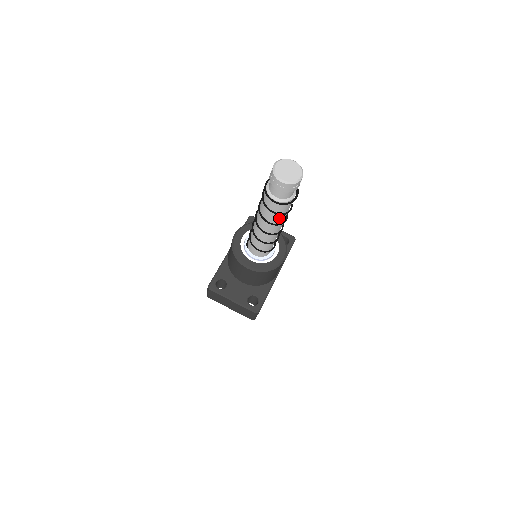
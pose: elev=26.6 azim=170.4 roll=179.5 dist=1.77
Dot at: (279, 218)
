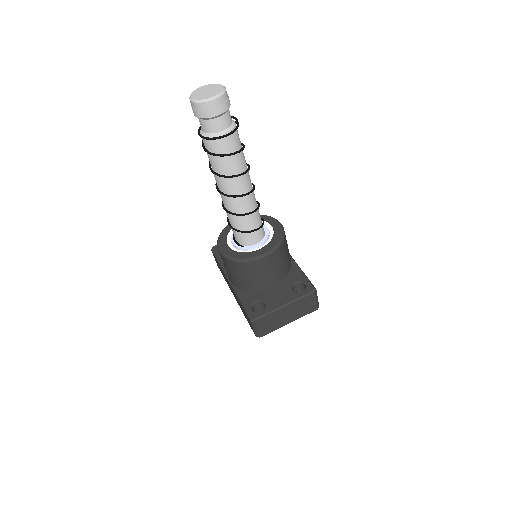
Dot at: (242, 161)
